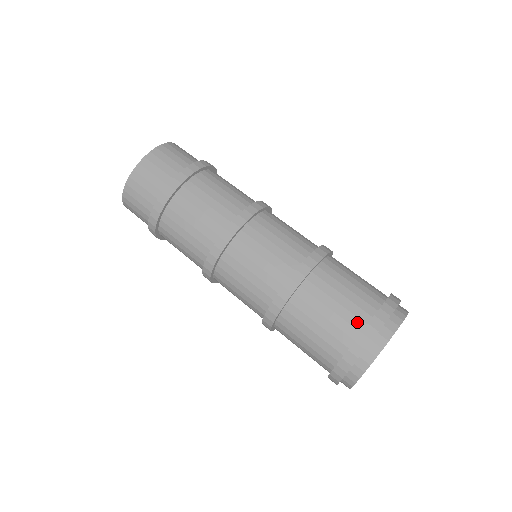
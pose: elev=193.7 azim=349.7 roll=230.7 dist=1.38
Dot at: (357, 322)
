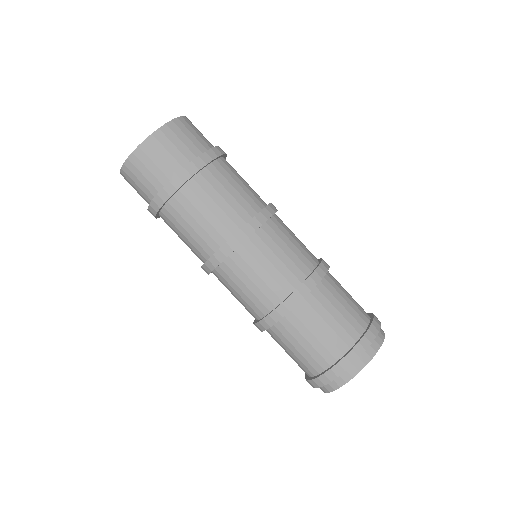
Dot at: (349, 339)
